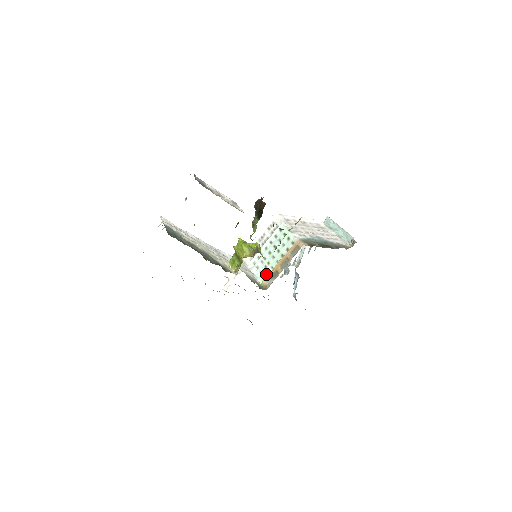
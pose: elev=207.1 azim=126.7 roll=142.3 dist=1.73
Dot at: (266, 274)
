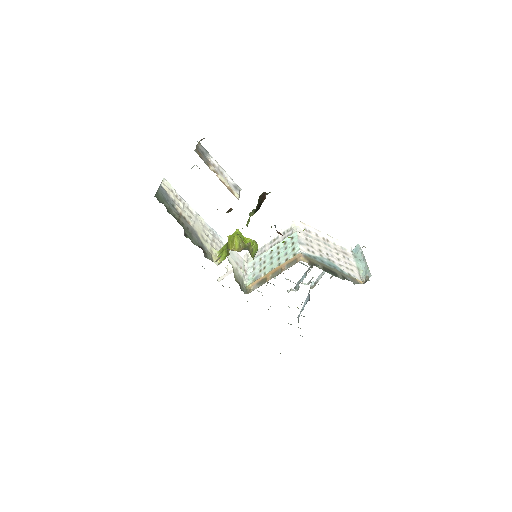
Dot at: (256, 278)
